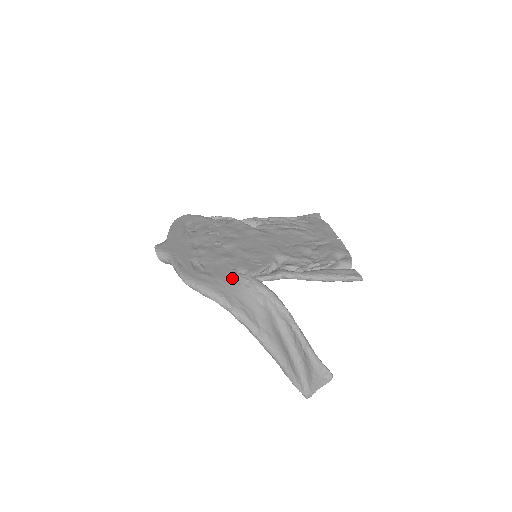
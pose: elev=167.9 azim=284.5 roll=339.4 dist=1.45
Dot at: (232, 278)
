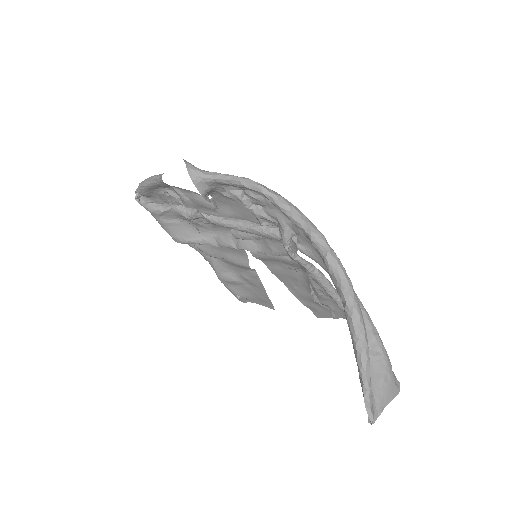
Dot at: (291, 226)
